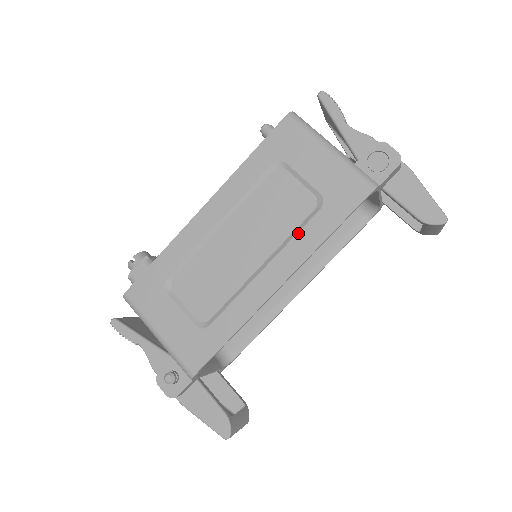
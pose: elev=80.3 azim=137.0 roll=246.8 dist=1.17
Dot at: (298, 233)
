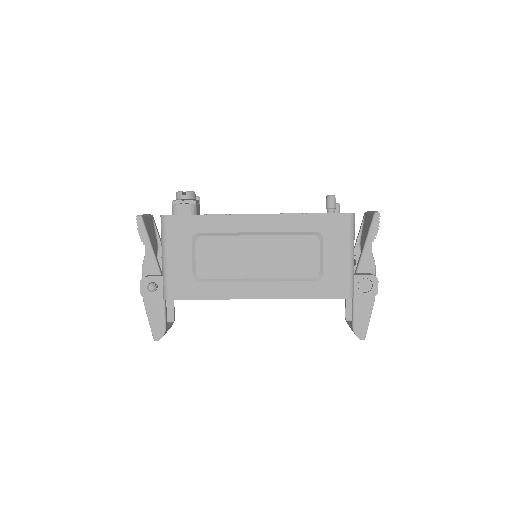
Dot at: (293, 282)
